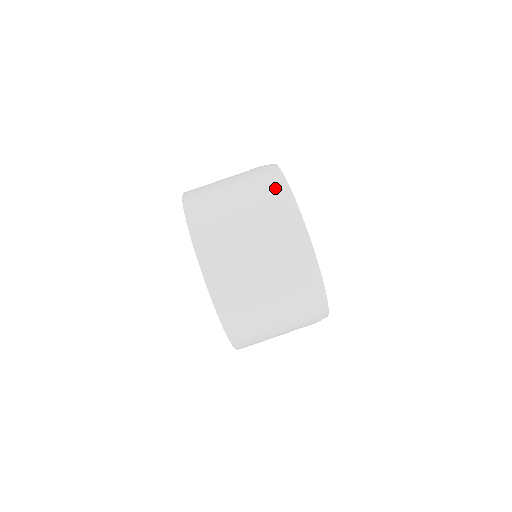
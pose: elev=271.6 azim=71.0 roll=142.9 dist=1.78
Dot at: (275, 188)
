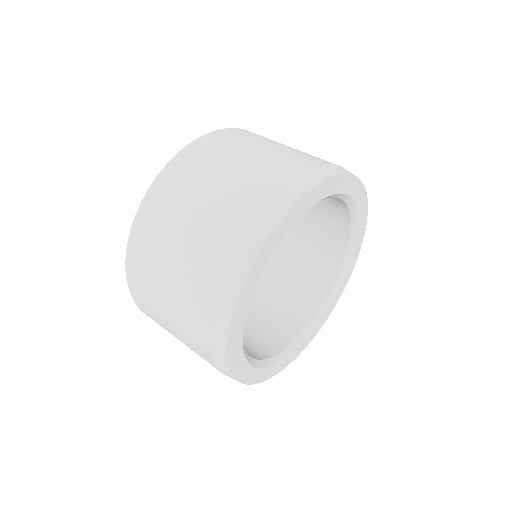
Dot at: (291, 180)
